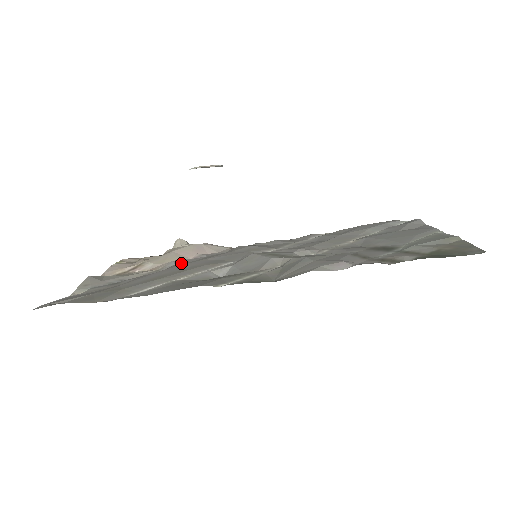
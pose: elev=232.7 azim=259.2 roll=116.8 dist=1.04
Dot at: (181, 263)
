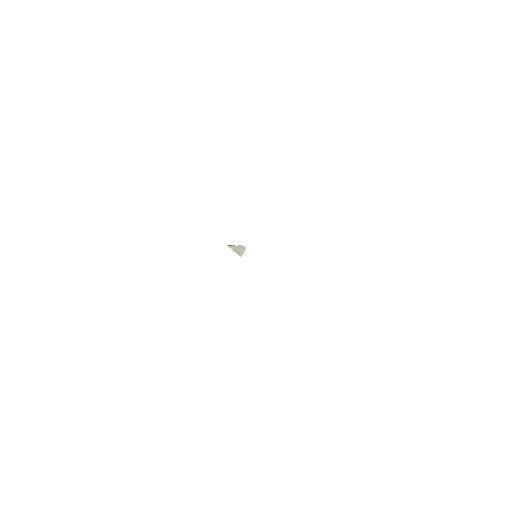
Dot at: occluded
